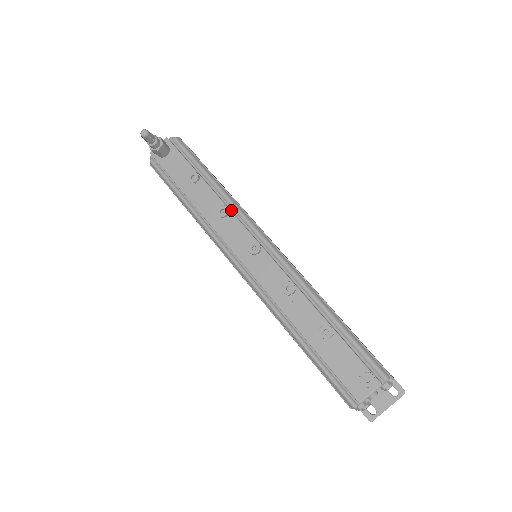
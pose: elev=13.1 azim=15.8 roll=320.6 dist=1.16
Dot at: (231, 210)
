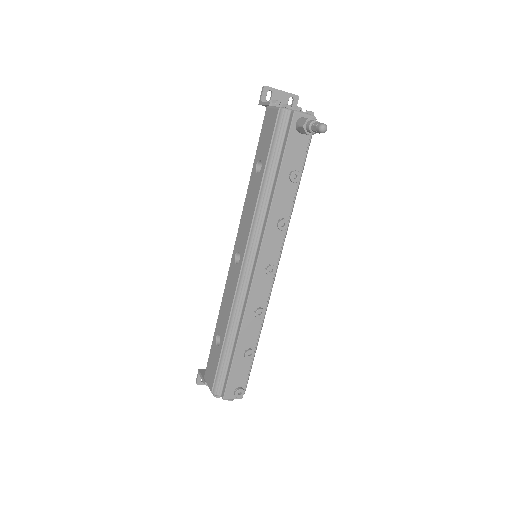
Dot at: occluded
